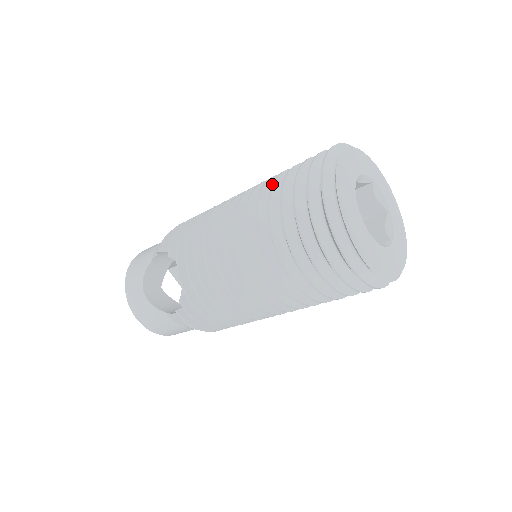
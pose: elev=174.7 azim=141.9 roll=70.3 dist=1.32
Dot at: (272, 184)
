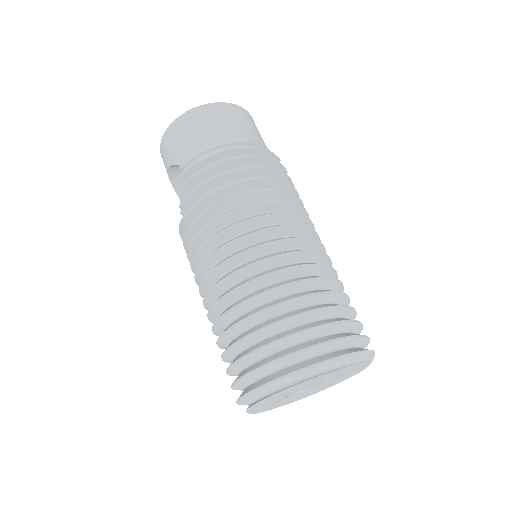
Dot at: (245, 318)
